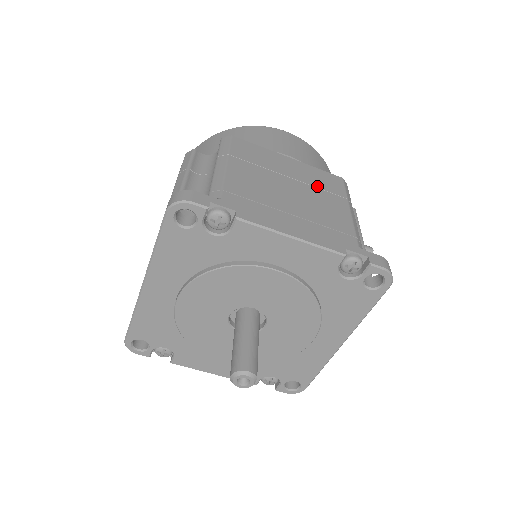
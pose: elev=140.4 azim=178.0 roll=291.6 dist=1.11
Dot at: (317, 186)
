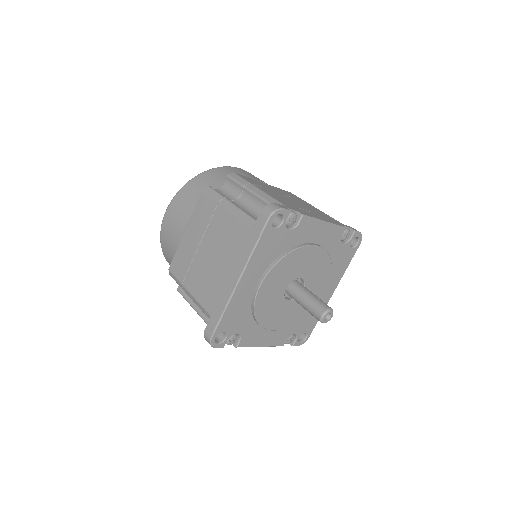
Dot at: (293, 197)
